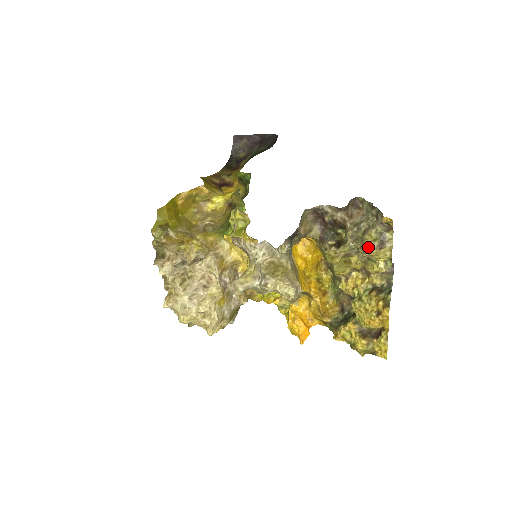
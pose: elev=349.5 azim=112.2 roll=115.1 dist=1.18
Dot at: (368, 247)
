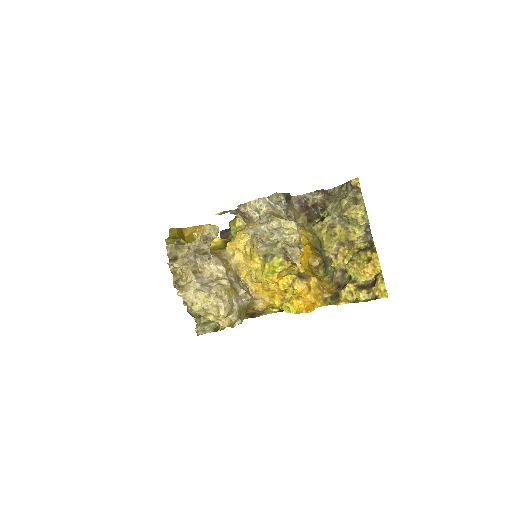
Dot at: (346, 207)
